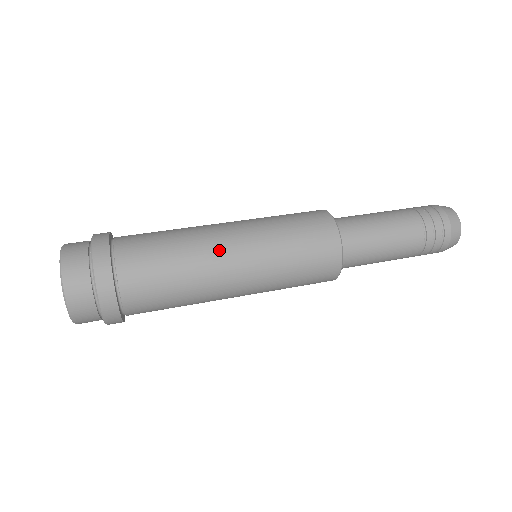
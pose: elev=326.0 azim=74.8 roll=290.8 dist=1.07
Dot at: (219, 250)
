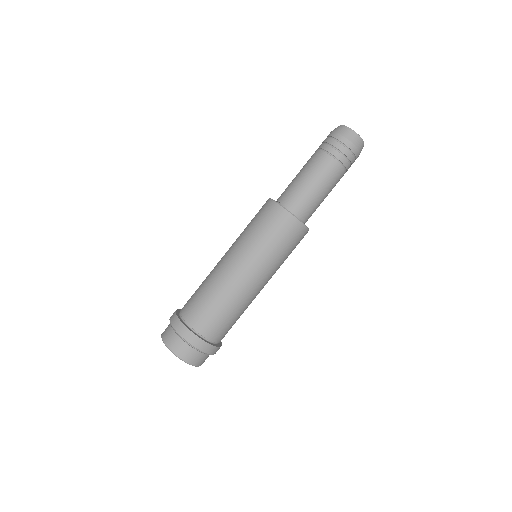
Dot at: (244, 286)
